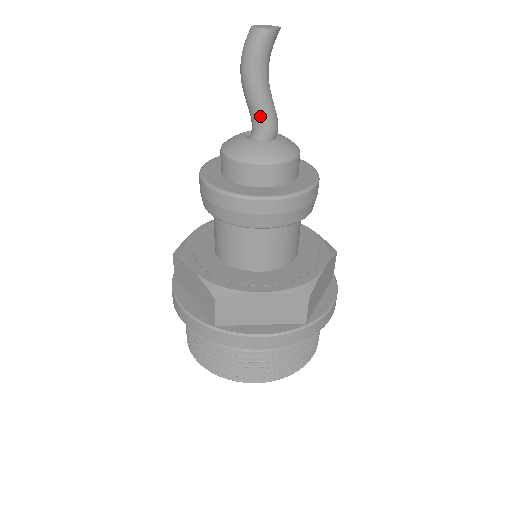
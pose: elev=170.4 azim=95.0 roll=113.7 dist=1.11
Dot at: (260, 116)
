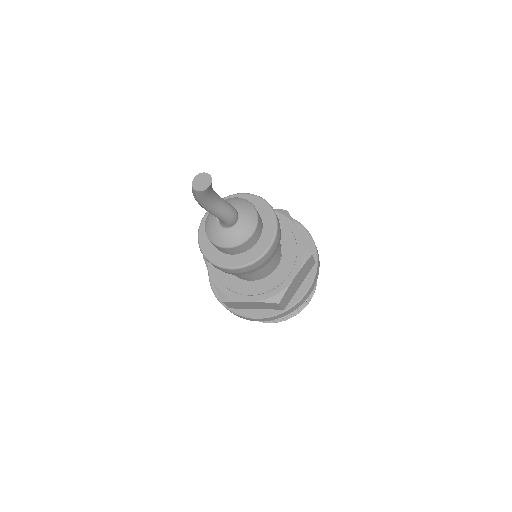
Dot at: (219, 218)
